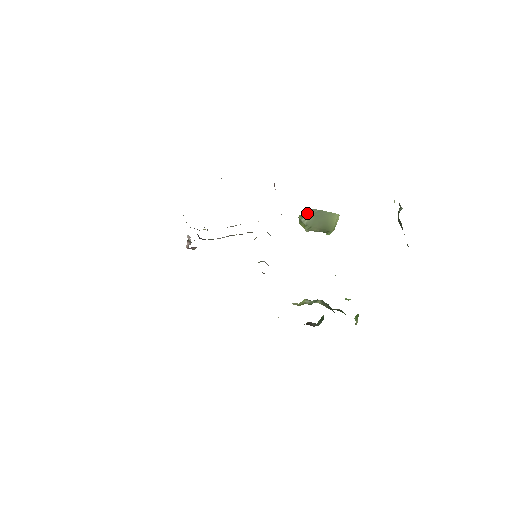
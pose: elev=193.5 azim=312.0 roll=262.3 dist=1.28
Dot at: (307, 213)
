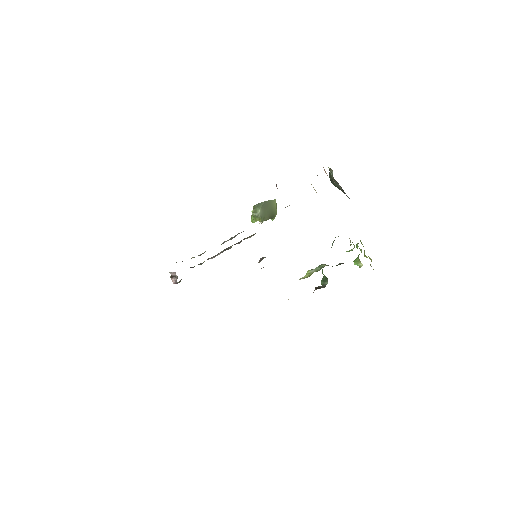
Dot at: (258, 208)
